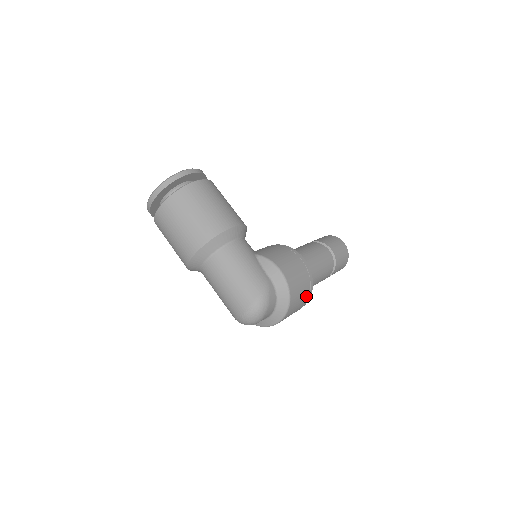
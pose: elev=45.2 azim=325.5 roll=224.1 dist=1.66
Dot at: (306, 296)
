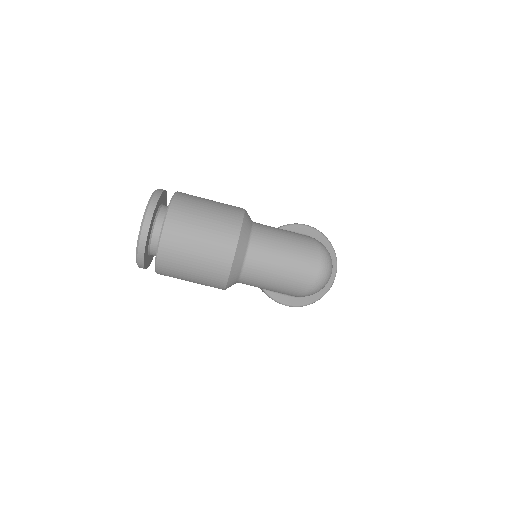
Dot at: occluded
